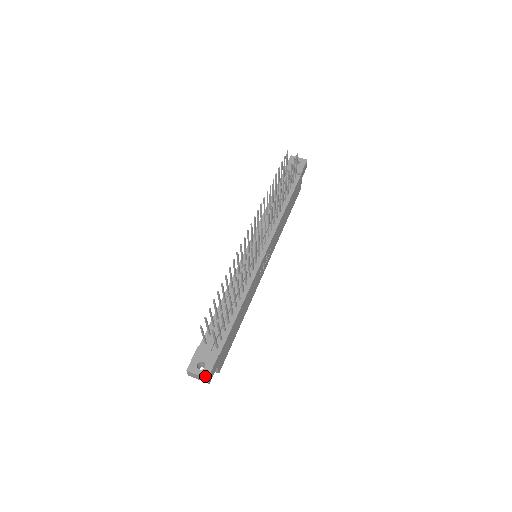
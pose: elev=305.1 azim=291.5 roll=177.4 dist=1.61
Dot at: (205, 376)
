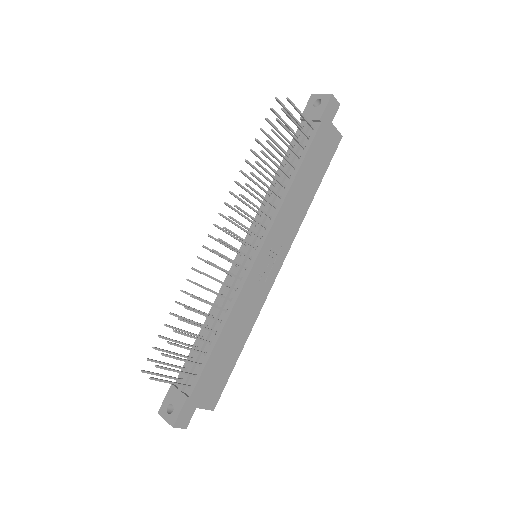
Dot at: (171, 423)
